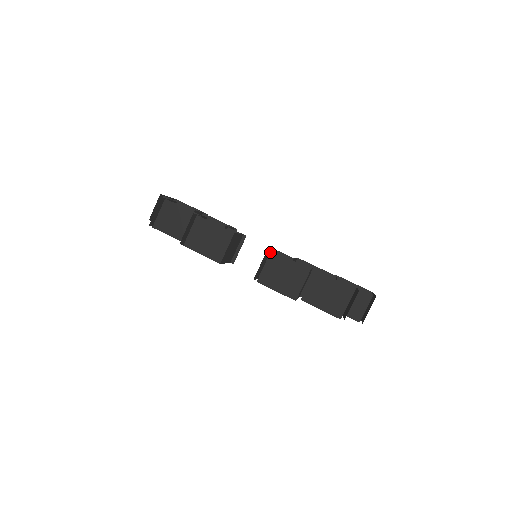
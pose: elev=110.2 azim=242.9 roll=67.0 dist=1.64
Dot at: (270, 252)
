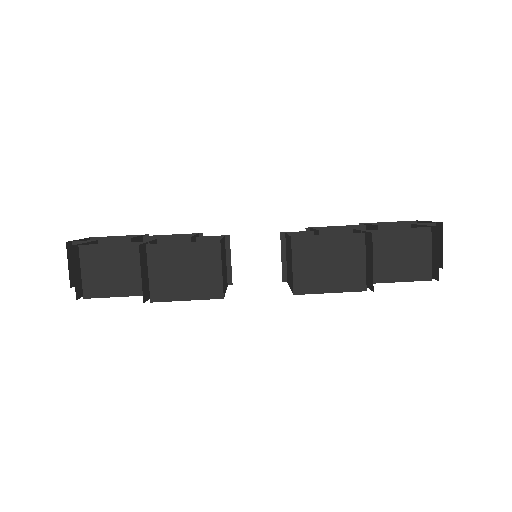
Dot at: (291, 240)
